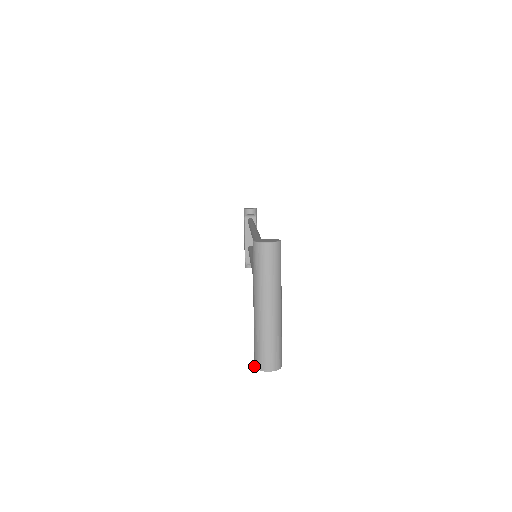
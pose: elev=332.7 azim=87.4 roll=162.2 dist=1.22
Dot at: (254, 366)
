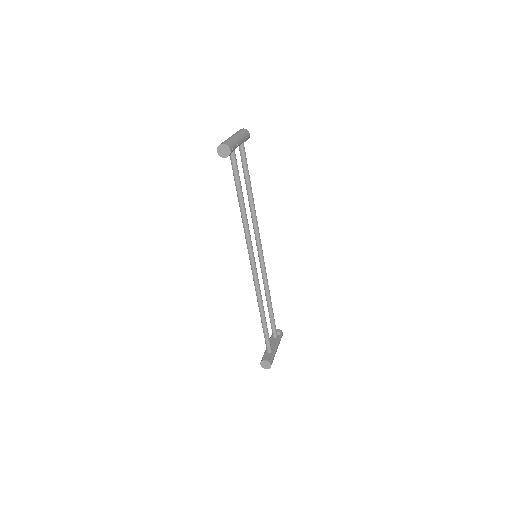
Dot at: (217, 151)
